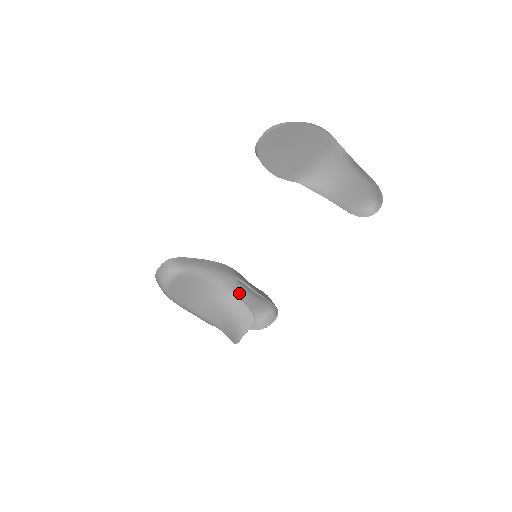
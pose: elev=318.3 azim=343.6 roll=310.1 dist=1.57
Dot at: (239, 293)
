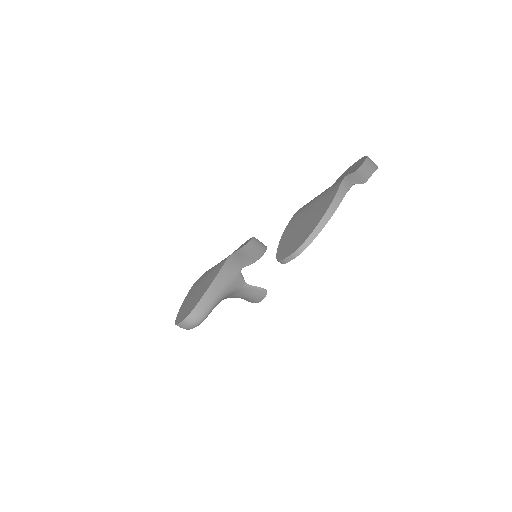
Dot at: occluded
